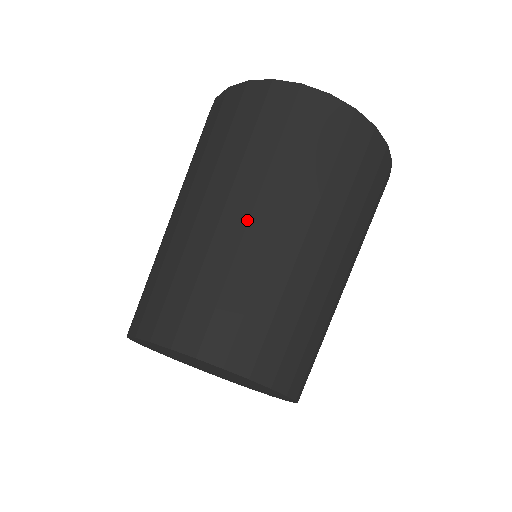
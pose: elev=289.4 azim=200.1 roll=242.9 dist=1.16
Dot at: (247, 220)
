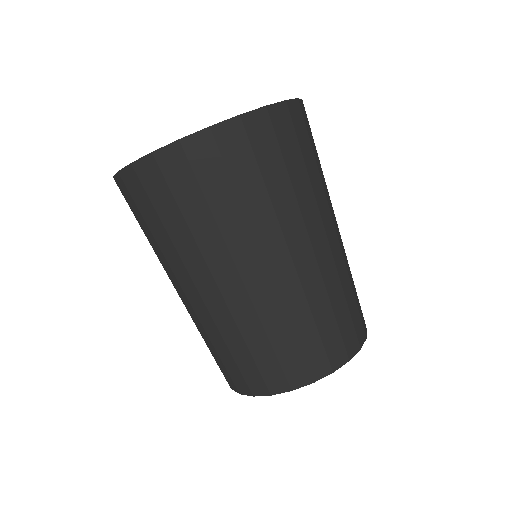
Dot at: (200, 298)
